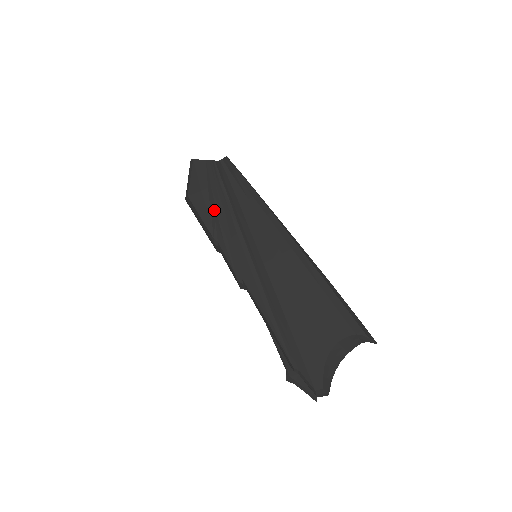
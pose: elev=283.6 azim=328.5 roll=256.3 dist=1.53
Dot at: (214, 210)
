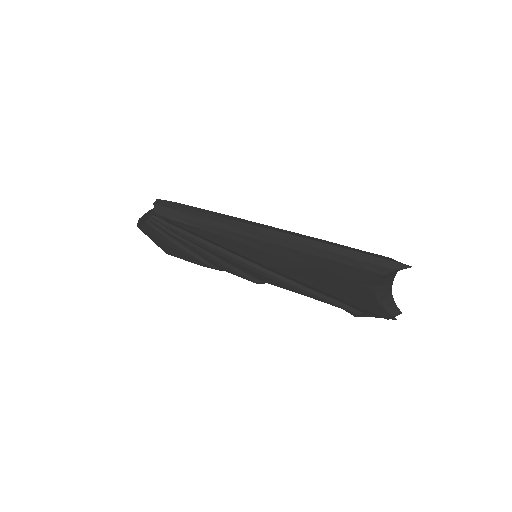
Dot at: (193, 252)
